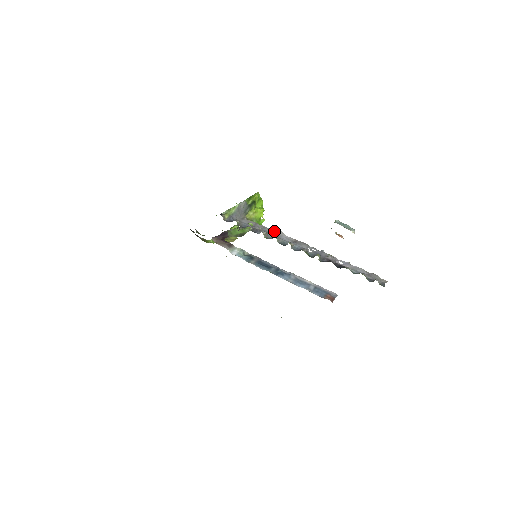
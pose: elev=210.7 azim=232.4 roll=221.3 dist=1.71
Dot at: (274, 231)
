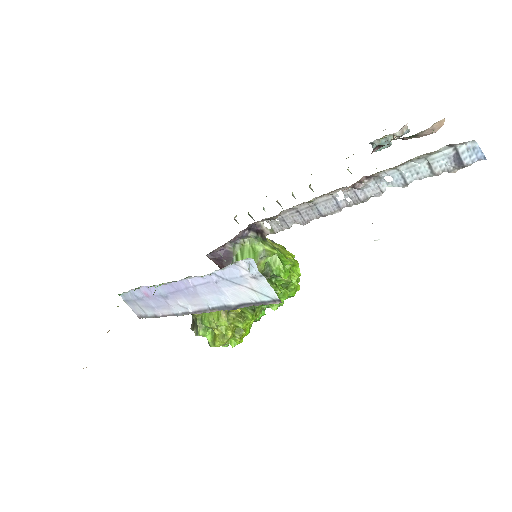
Dot at: (296, 222)
